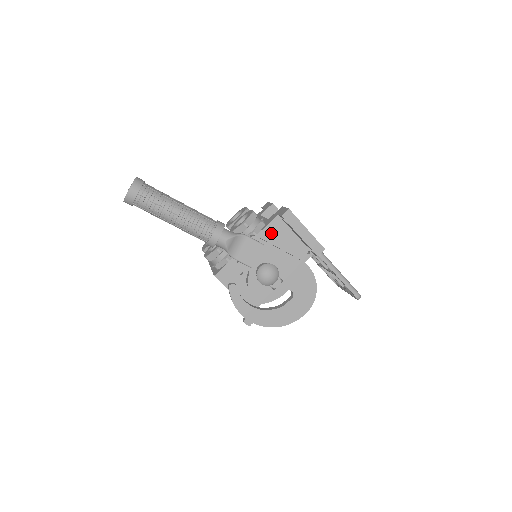
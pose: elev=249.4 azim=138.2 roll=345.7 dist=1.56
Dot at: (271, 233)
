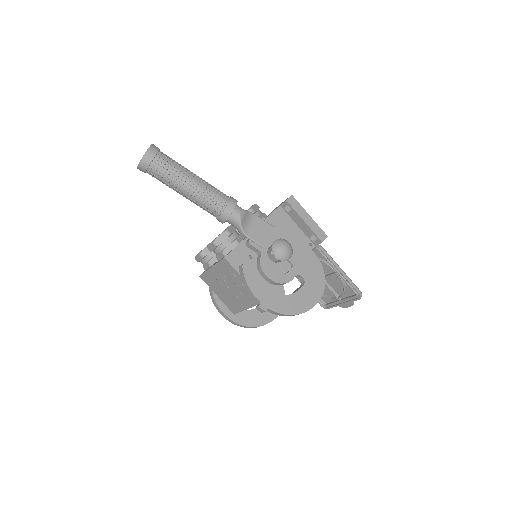
Dot at: (275, 221)
